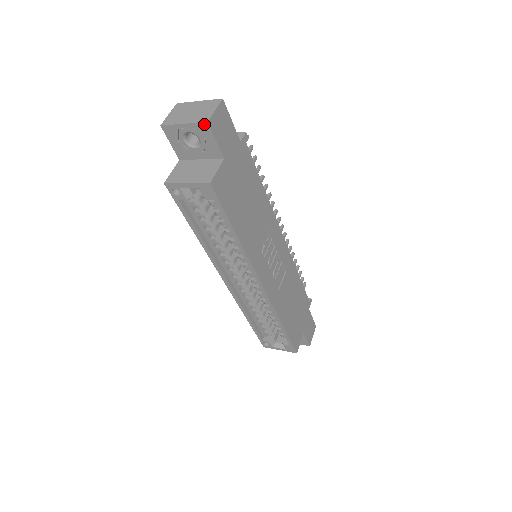
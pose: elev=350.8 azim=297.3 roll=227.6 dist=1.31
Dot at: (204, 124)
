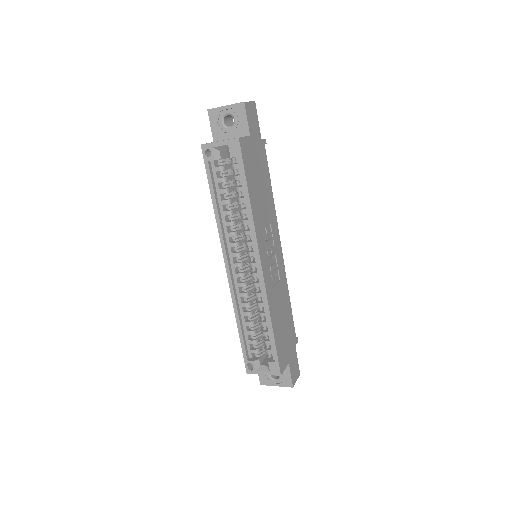
Dot at: (241, 104)
